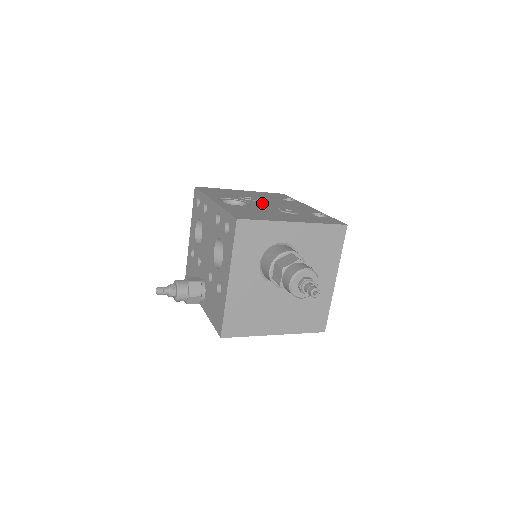
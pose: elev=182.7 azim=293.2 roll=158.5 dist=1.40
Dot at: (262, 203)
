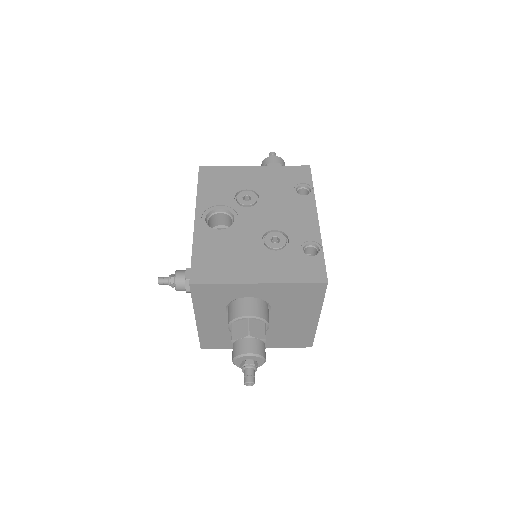
Dot at: (254, 216)
